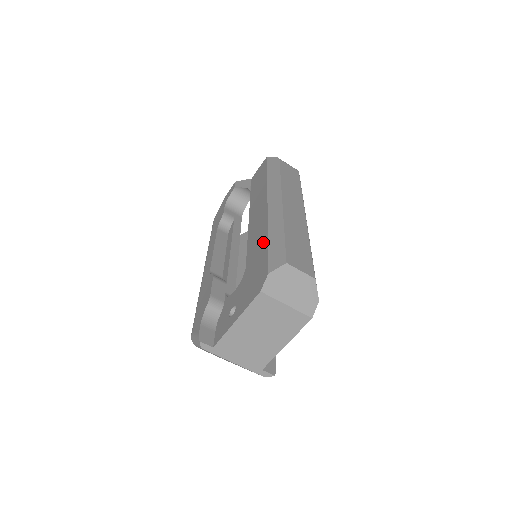
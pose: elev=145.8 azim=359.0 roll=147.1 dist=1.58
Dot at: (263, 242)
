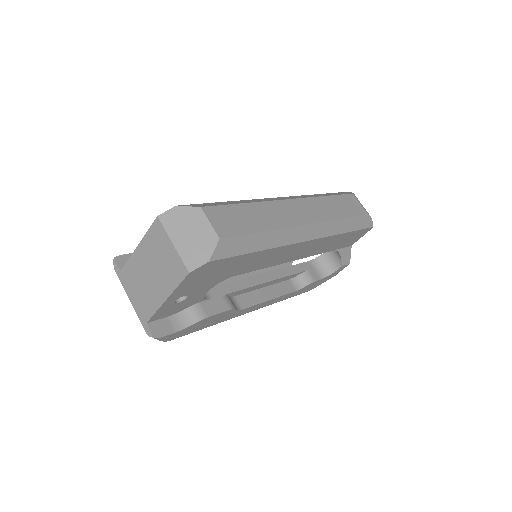
Dot at: occluded
